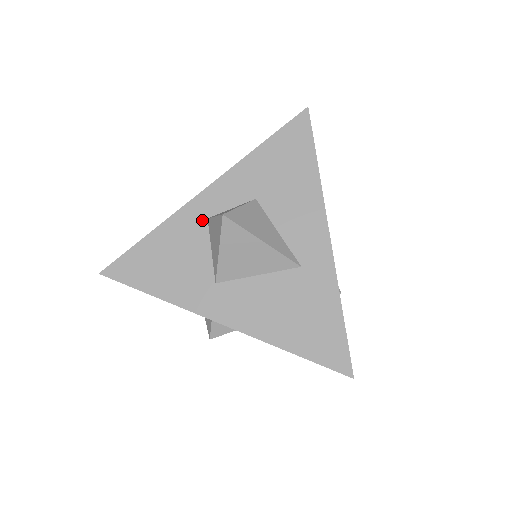
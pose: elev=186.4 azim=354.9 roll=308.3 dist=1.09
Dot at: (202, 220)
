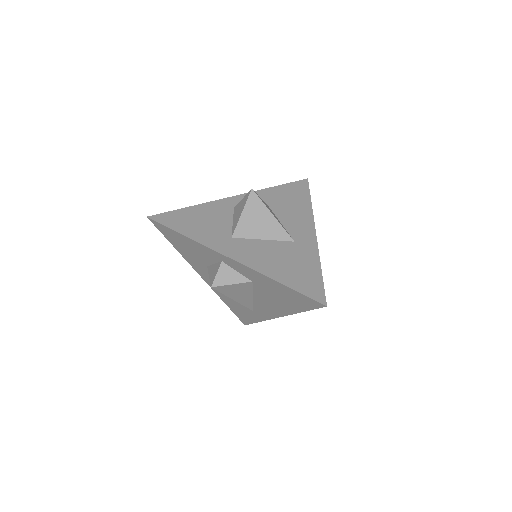
Dot at: (230, 208)
